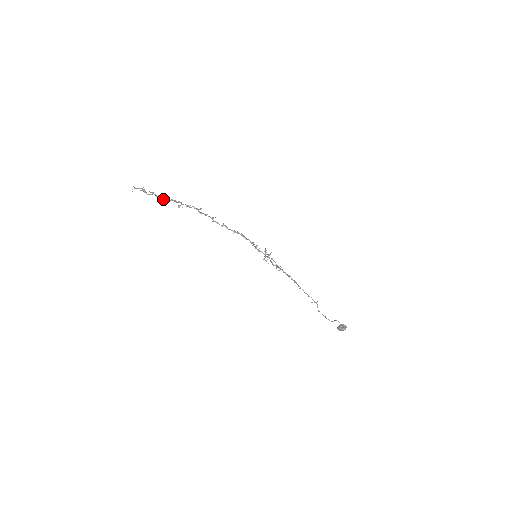
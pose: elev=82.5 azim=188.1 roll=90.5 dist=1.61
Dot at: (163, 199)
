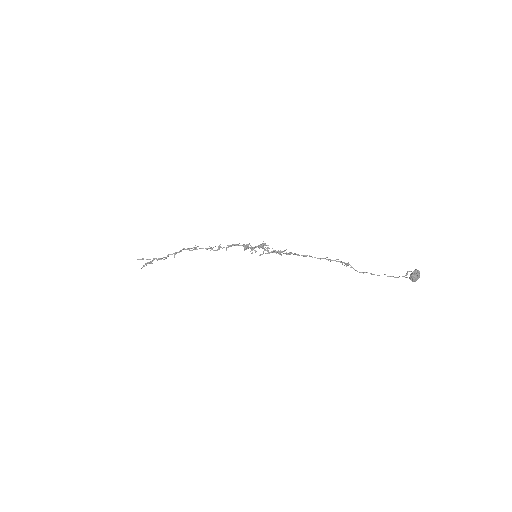
Dot at: occluded
